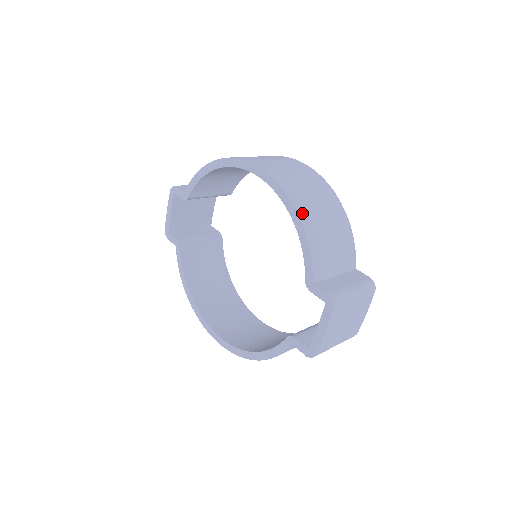
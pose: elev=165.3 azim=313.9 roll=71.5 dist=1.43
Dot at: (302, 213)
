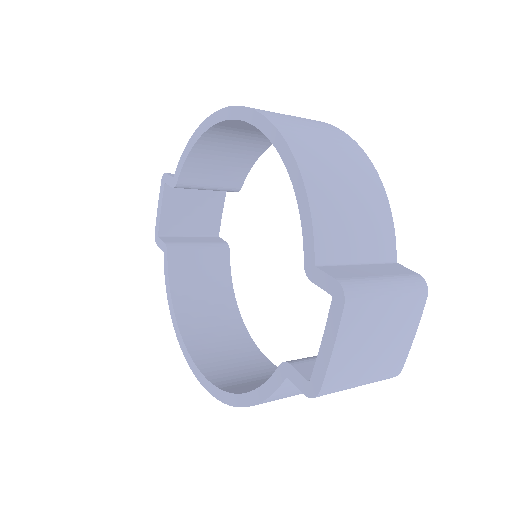
Dot at: (302, 159)
